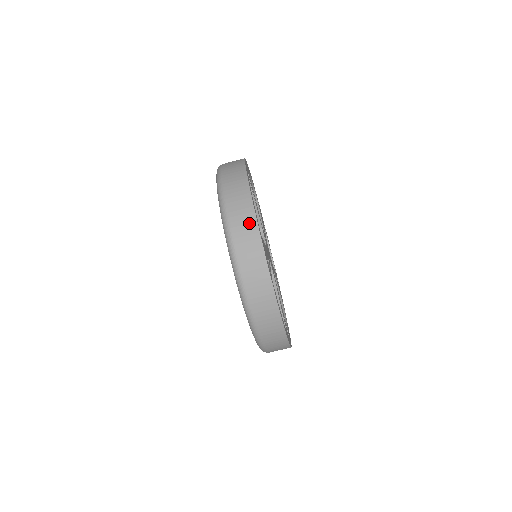
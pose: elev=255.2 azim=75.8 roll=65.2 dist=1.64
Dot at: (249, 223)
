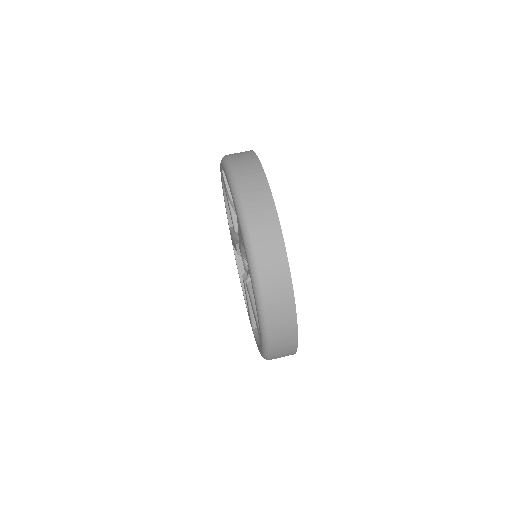
Dot at: (261, 189)
